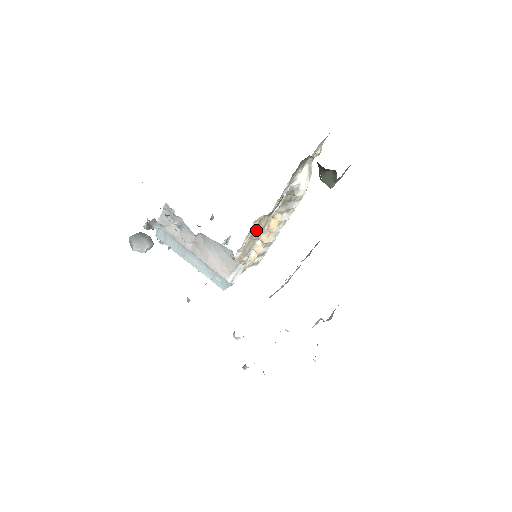
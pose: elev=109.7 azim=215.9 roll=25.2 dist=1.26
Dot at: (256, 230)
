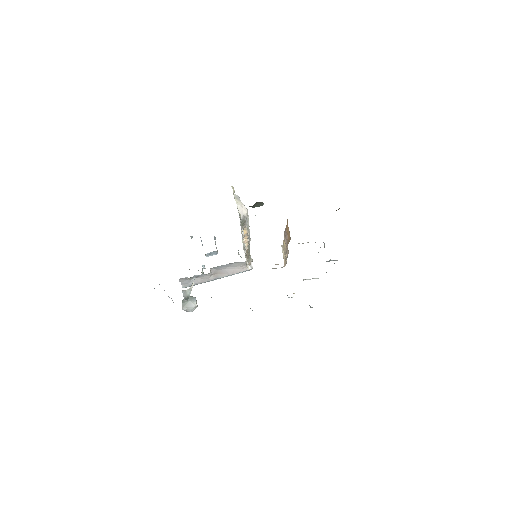
Dot at: (247, 254)
